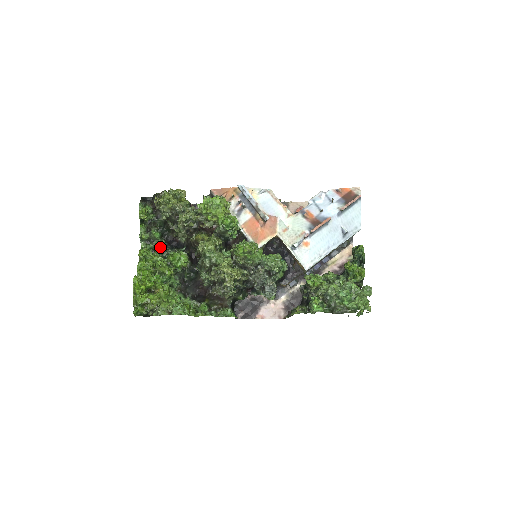
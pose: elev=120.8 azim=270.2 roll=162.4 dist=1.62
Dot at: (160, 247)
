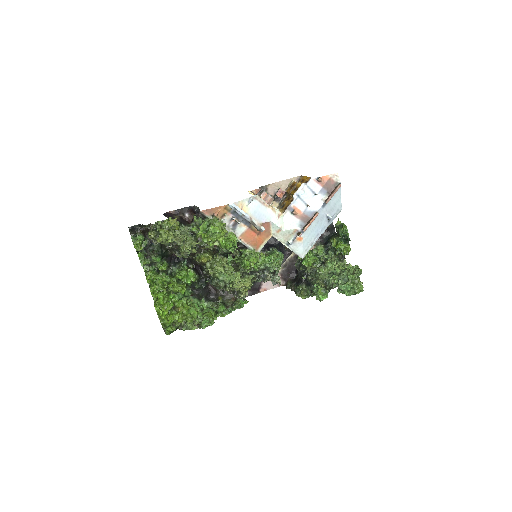
Dot at: (165, 269)
